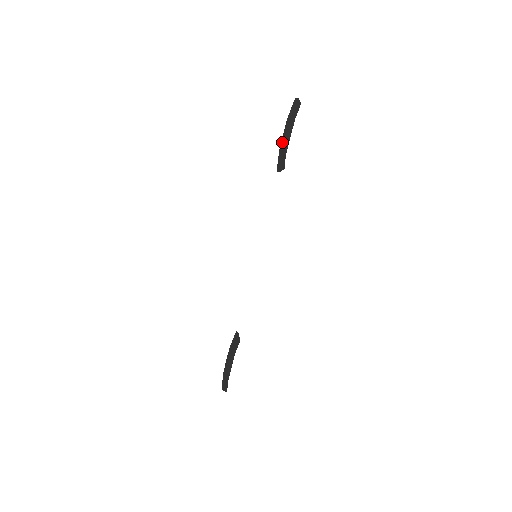
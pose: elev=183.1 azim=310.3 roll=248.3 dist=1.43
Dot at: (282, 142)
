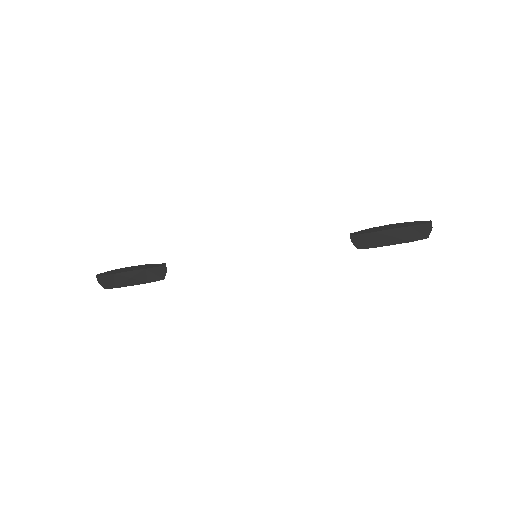
Dot at: (384, 234)
